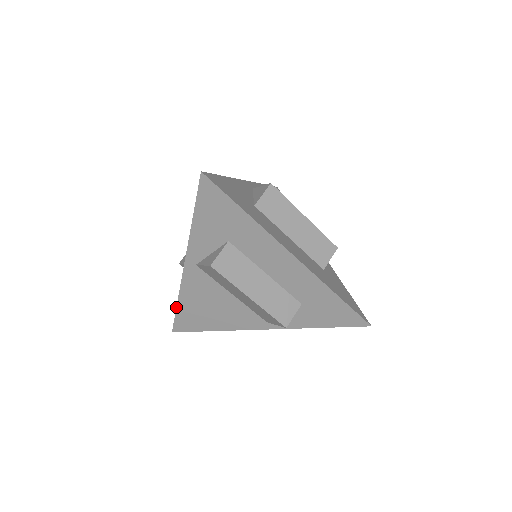
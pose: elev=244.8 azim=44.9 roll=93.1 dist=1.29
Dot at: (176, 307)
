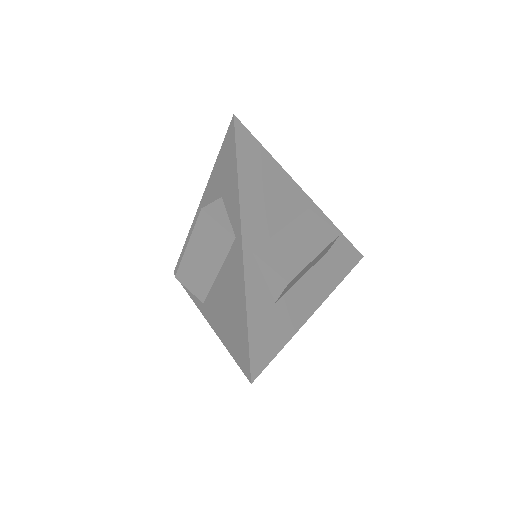
Dot at: occluded
